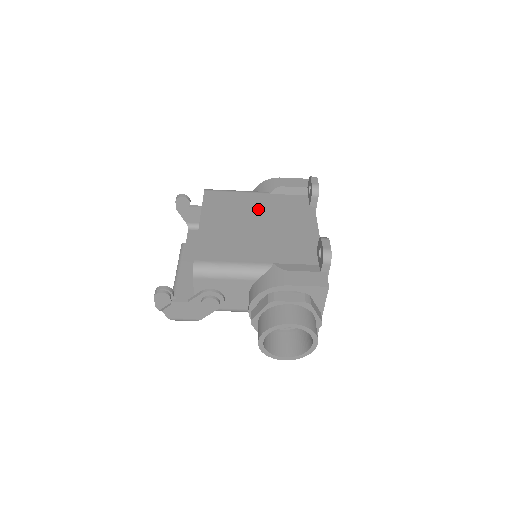
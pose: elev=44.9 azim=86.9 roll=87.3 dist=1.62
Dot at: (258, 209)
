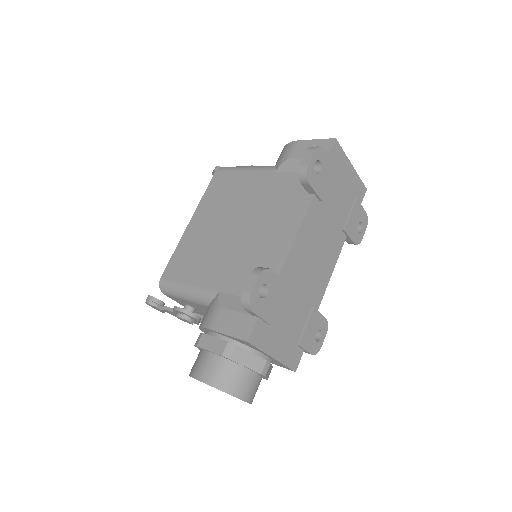
Dot at: (249, 200)
